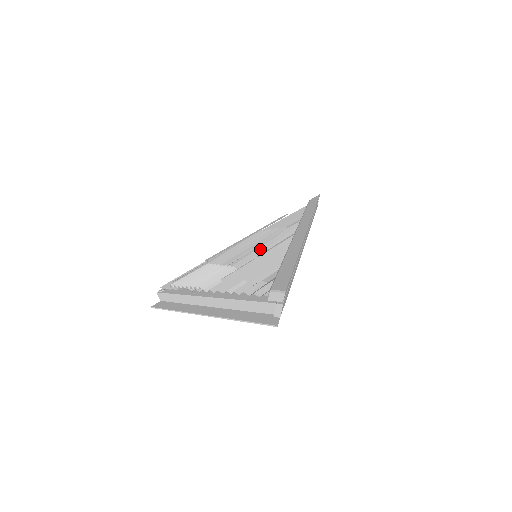
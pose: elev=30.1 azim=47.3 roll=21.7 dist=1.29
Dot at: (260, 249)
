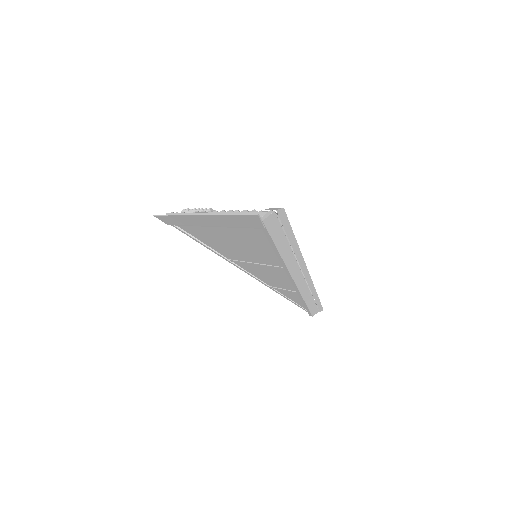
Dot at: occluded
